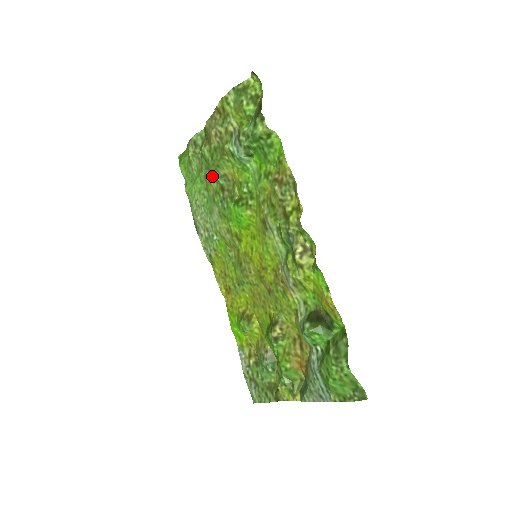
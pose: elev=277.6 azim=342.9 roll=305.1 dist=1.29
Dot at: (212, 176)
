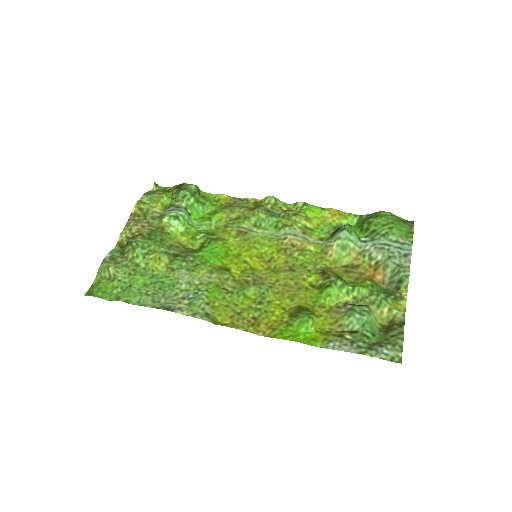
Dot at: (159, 251)
